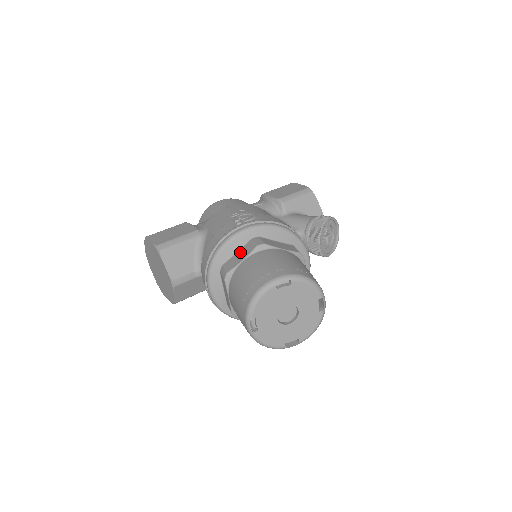
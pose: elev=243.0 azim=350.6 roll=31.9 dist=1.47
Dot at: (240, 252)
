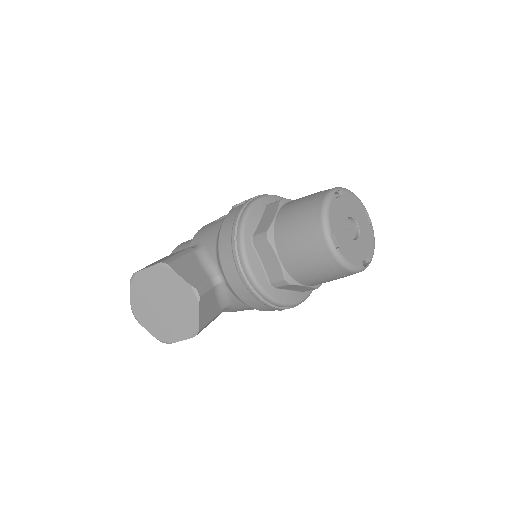
Dot at: (264, 217)
